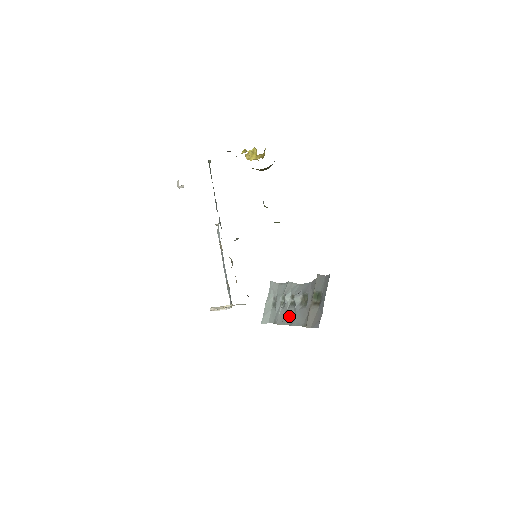
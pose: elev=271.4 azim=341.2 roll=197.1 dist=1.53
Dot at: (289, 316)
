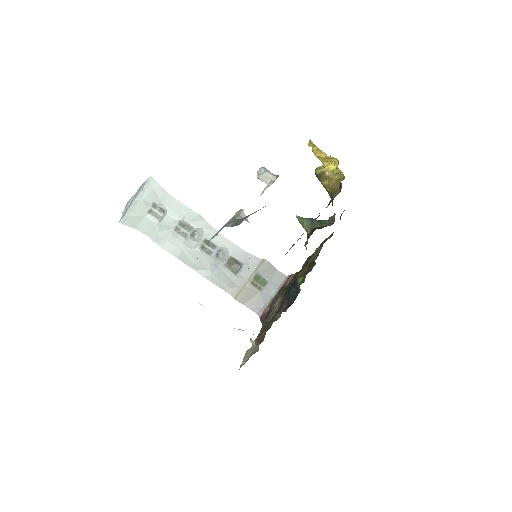
Dot at: (198, 262)
